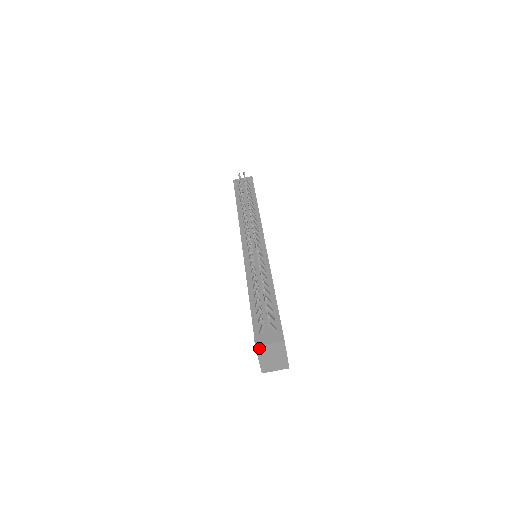
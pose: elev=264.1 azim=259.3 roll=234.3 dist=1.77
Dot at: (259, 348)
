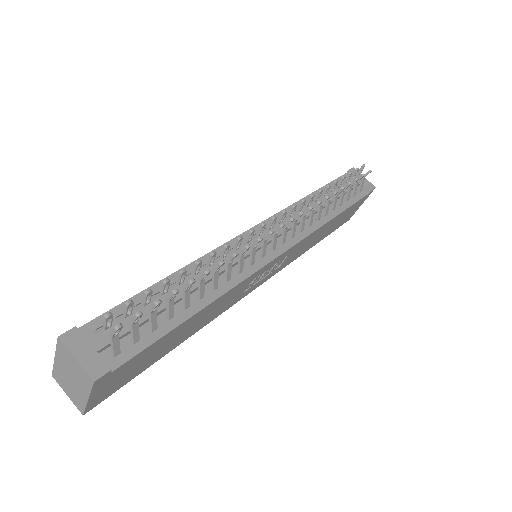
Dot at: (62, 345)
